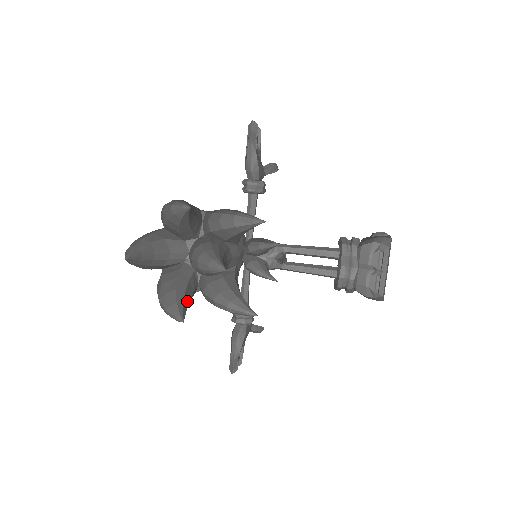
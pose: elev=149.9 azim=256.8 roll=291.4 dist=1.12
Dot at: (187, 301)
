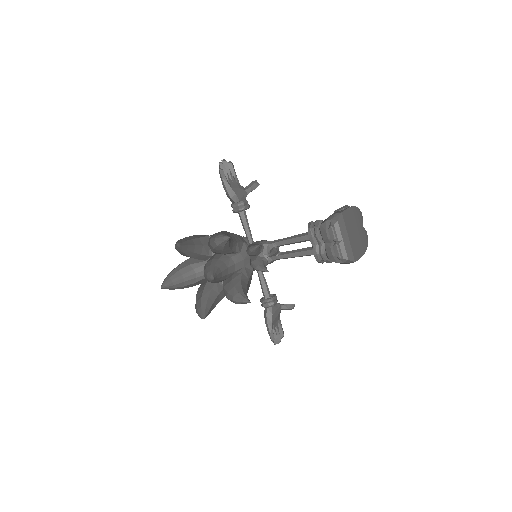
Dot at: (211, 303)
